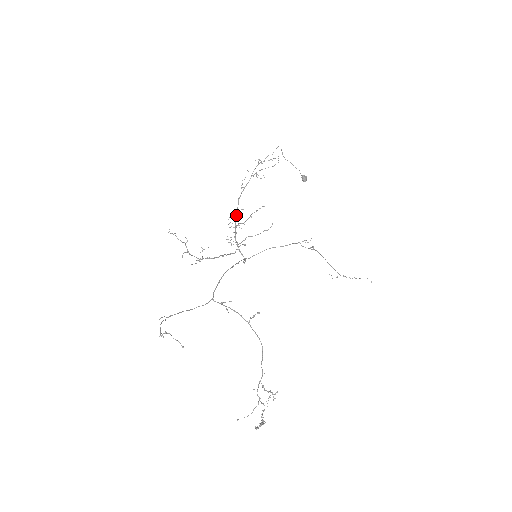
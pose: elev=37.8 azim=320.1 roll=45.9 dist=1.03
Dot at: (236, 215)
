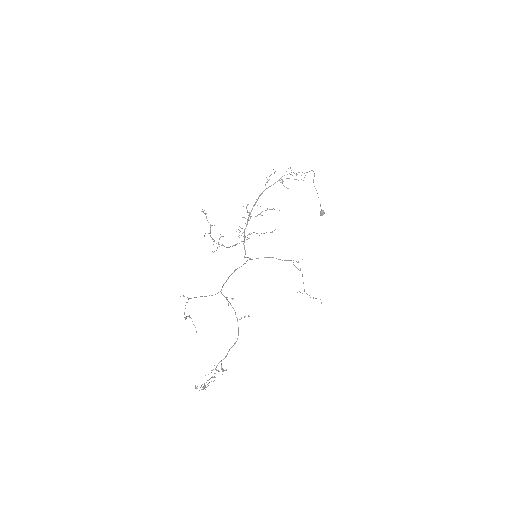
Dot at: (252, 209)
